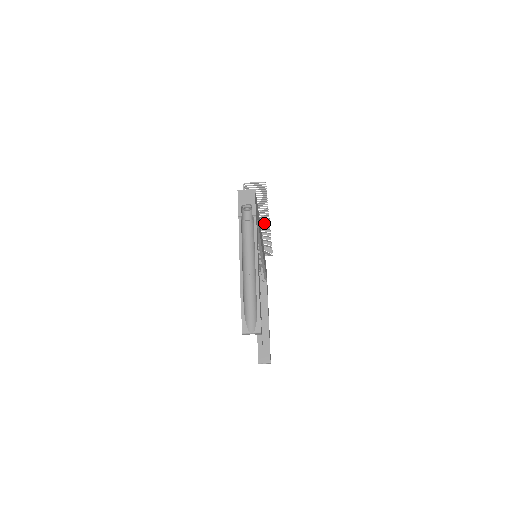
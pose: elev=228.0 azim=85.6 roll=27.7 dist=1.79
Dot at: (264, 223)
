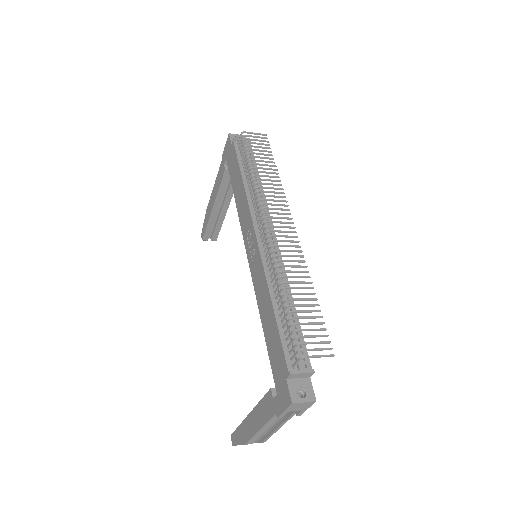
Dot at: occluded
